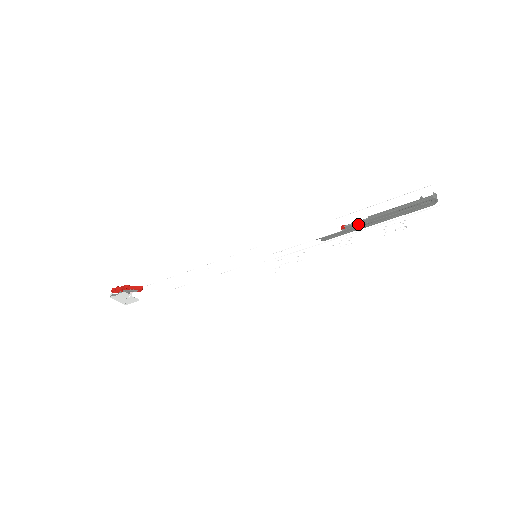
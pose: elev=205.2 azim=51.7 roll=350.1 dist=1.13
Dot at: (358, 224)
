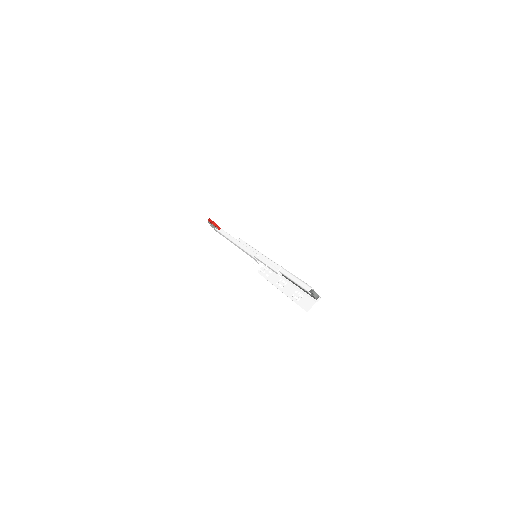
Dot at: occluded
